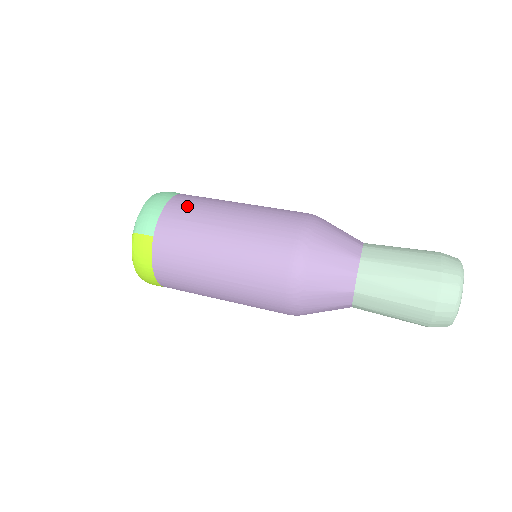
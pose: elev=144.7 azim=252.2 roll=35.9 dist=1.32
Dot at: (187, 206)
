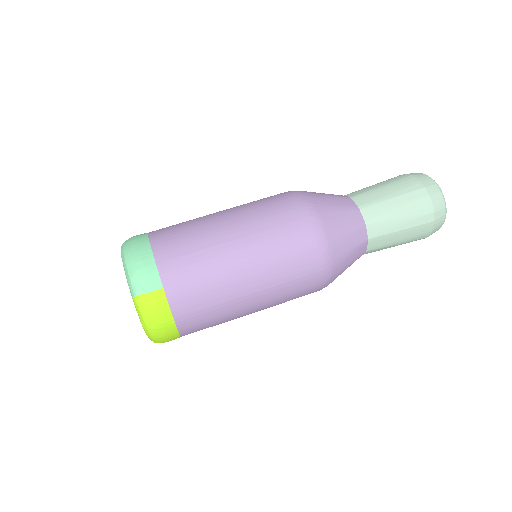
Dot at: (176, 240)
